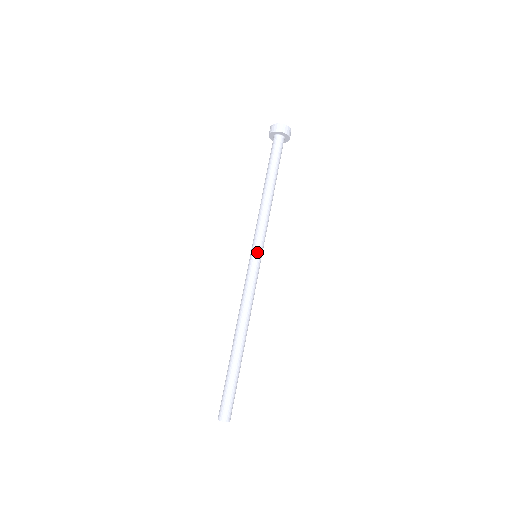
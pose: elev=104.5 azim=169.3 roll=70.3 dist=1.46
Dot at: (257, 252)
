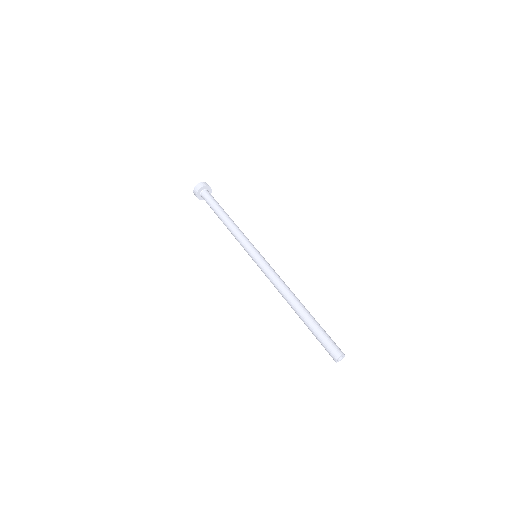
Dot at: (257, 251)
